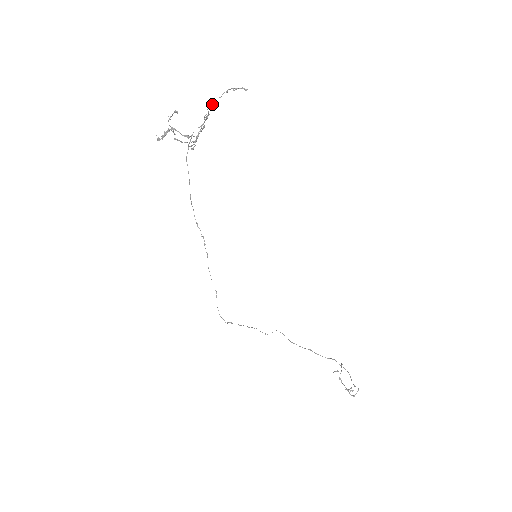
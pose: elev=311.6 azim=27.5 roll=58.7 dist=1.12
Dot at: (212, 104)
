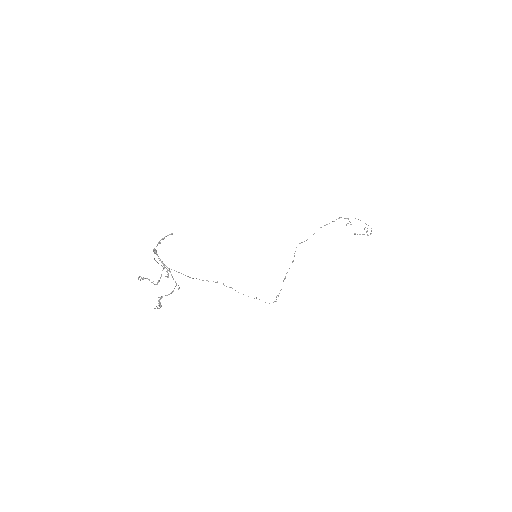
Dot at: occluded
